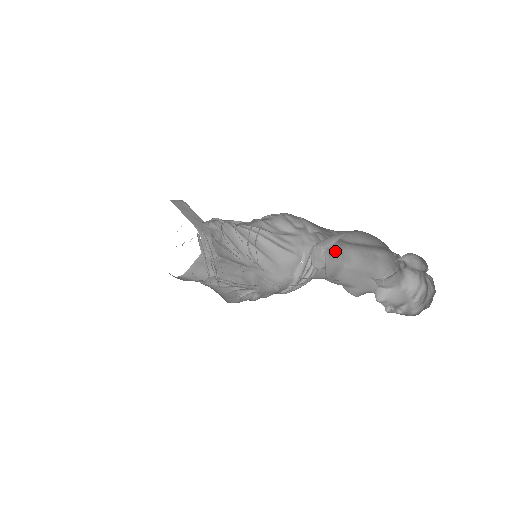
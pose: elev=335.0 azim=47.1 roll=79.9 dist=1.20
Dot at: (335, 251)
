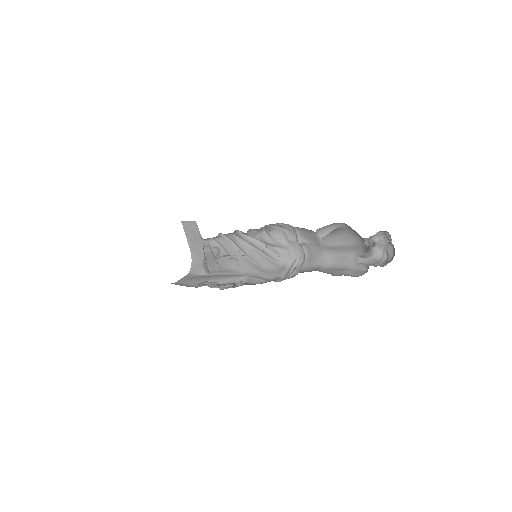
Dot at: (315, 258)
